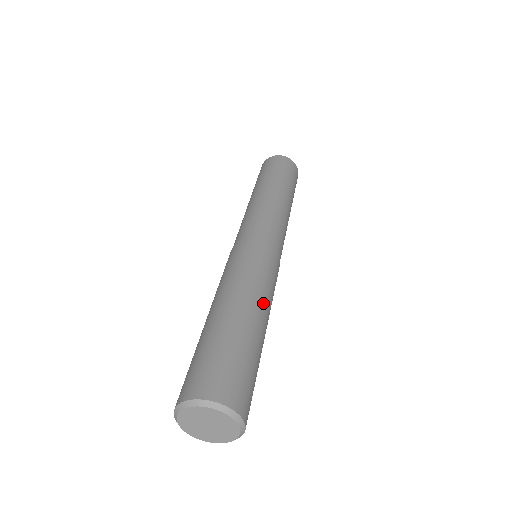
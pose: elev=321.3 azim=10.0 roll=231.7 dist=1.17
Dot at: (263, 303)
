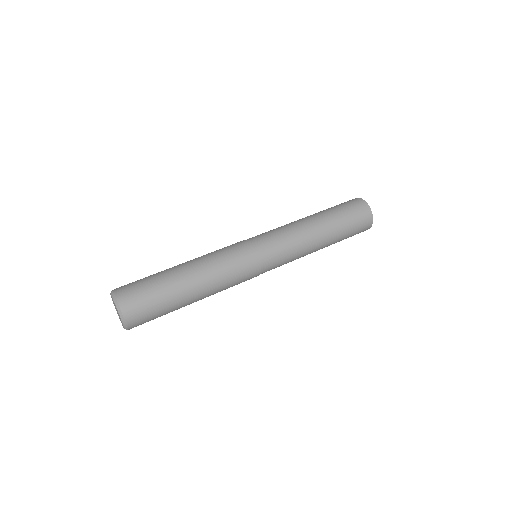
Dot at: (206, 278)
